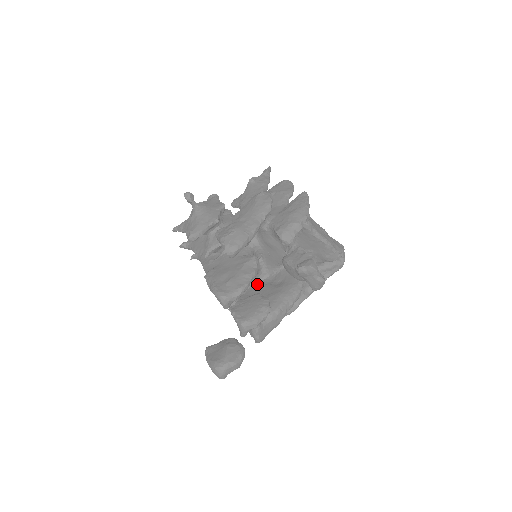
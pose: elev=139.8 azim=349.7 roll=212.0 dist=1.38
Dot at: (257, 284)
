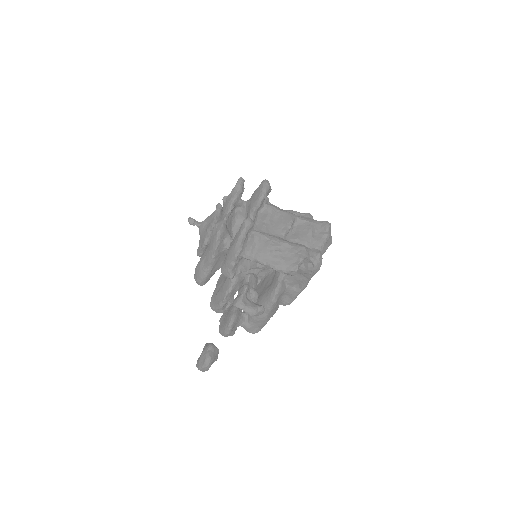
Dot at: (269, 274)
